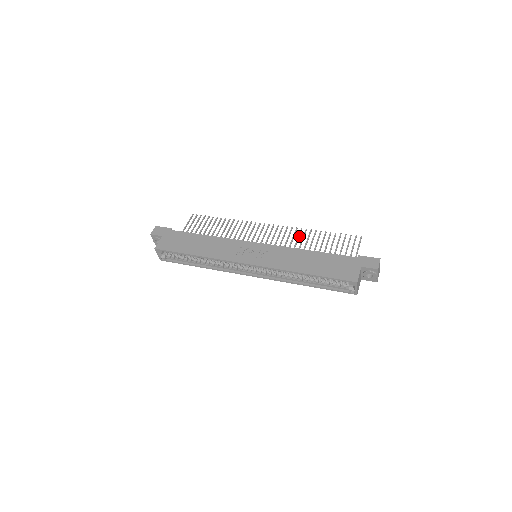
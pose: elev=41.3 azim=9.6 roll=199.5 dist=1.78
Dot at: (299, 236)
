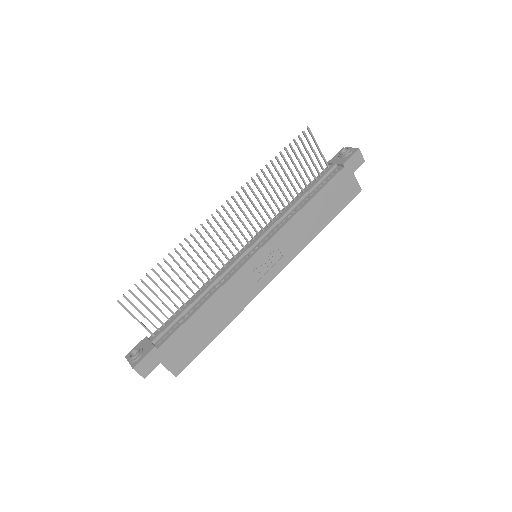
Dot at: (259, 189)
